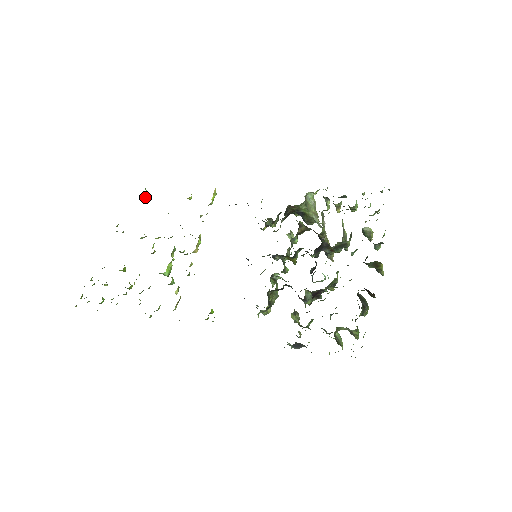
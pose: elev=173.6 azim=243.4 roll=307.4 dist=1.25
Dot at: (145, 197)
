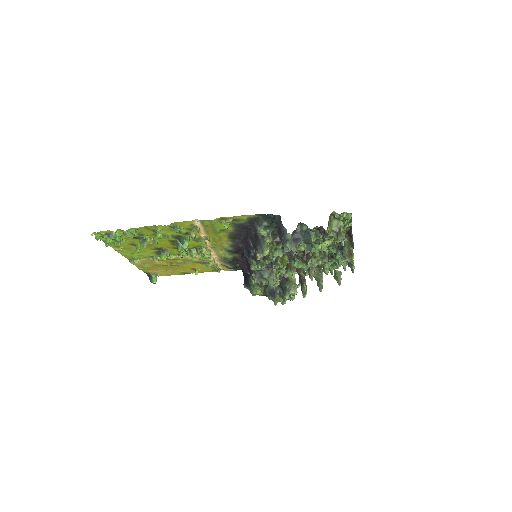
Dot at: (154, 279)
